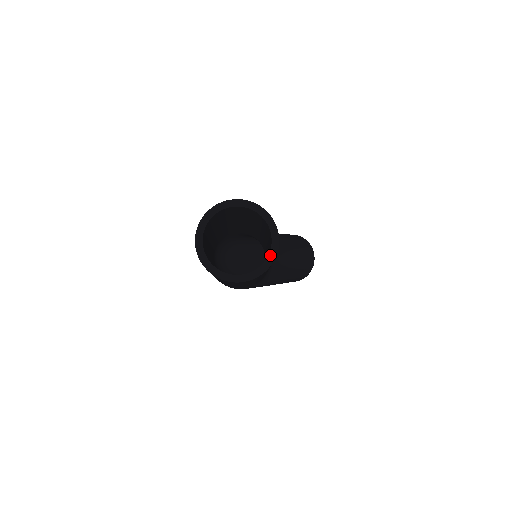
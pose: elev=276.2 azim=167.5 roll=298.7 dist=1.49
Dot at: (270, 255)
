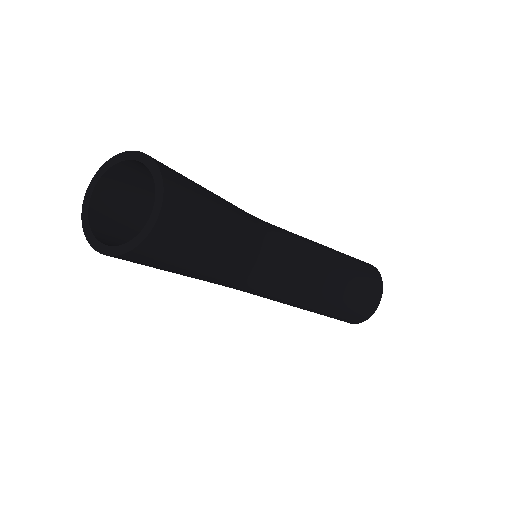
Dot at: (137, 237)
